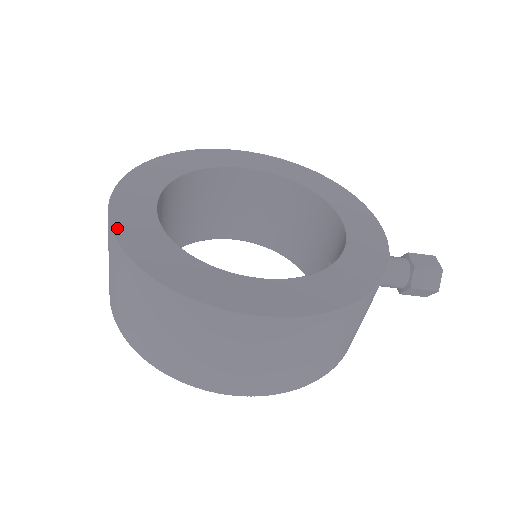
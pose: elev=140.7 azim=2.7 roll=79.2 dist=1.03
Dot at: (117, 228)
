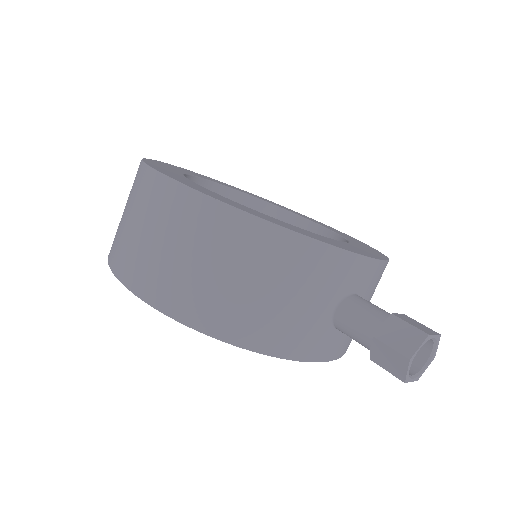
Dot at: (171, 165)
